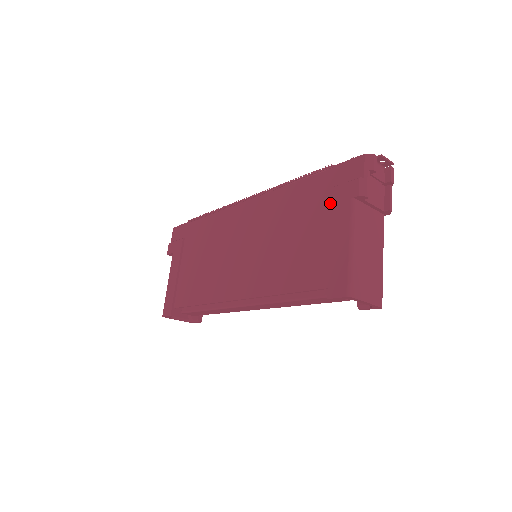
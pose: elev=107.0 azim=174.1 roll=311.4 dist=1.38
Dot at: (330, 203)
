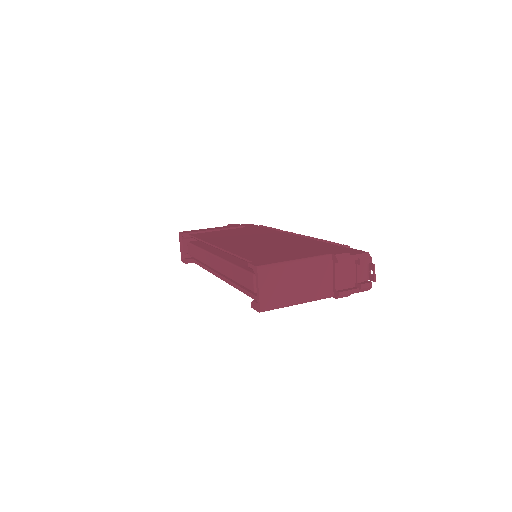
Dot at: occluded
